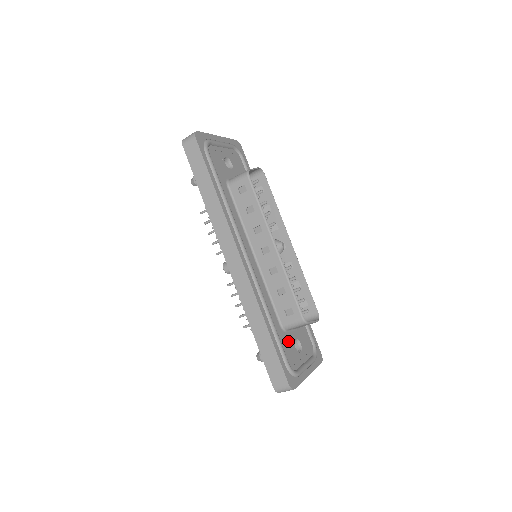
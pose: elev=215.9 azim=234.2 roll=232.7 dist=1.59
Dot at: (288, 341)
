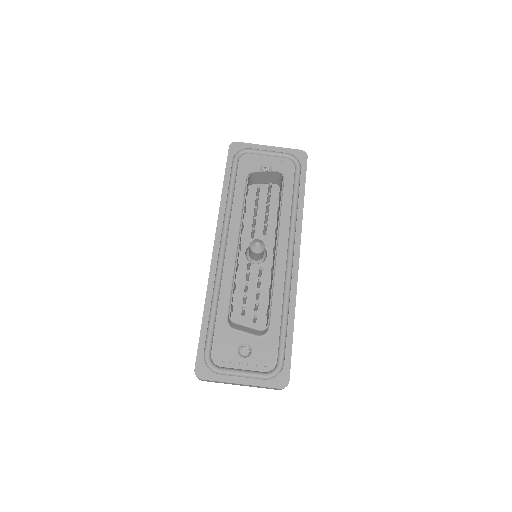
Dot at: (229, 338)
